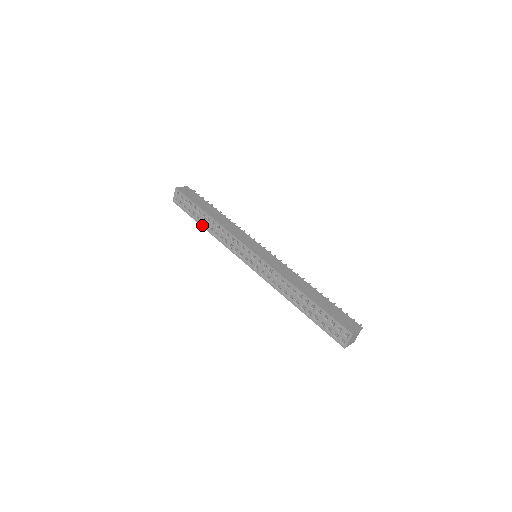
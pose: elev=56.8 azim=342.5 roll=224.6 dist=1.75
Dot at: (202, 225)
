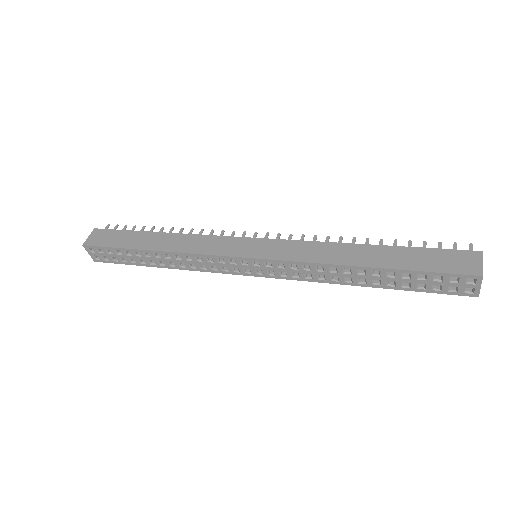
Dot at: (155, 266)
